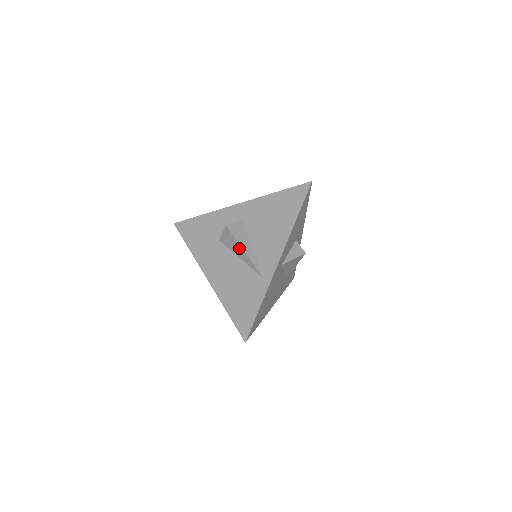
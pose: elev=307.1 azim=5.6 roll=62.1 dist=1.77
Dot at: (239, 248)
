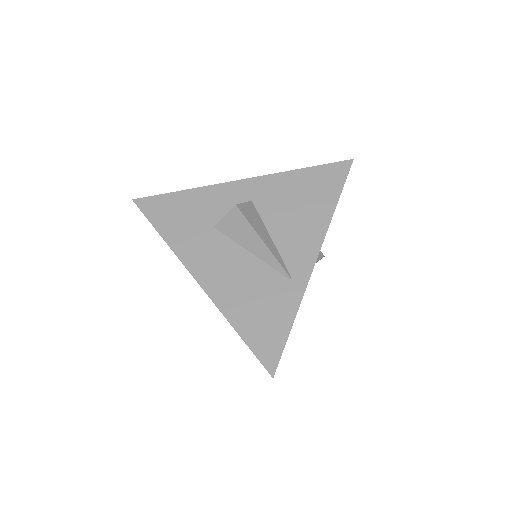
Dot at: (255, 238)
